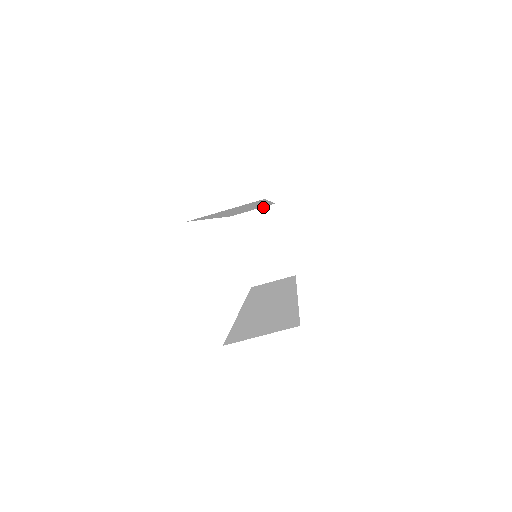
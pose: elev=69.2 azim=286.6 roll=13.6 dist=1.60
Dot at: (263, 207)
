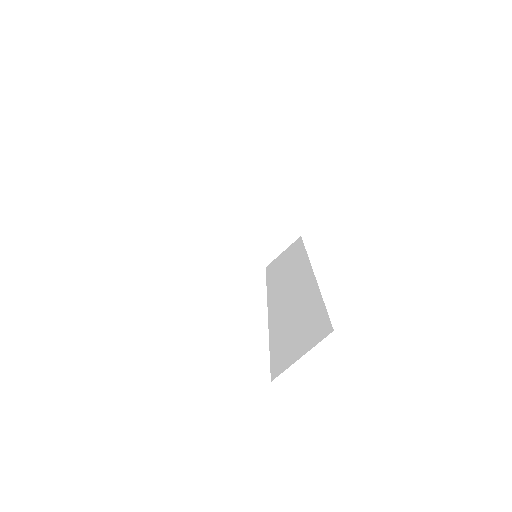
Dot at: (237, 189)
